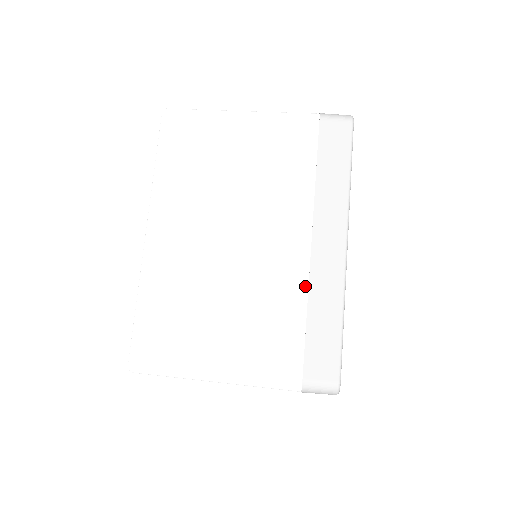
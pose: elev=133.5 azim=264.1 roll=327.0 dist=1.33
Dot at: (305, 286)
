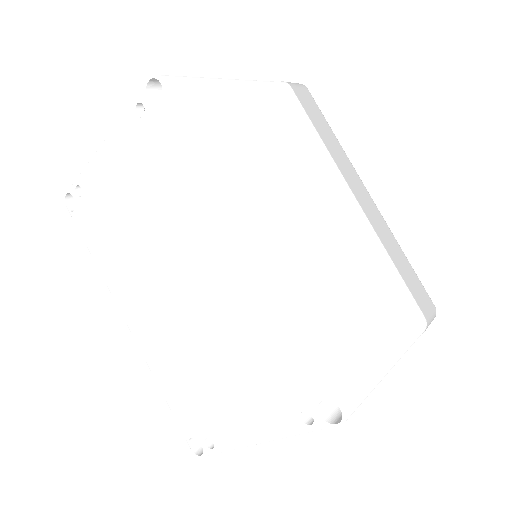
Dot at: (377, 239)
